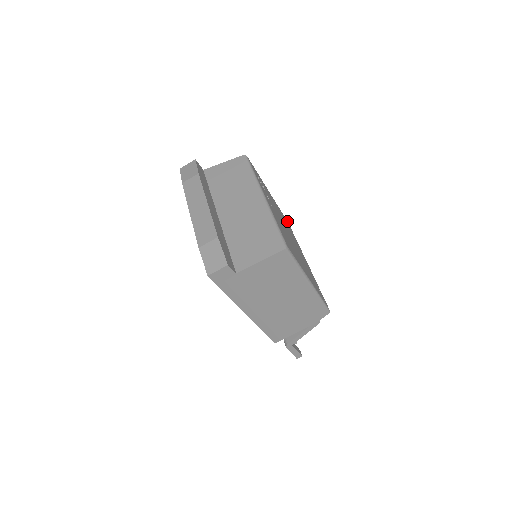
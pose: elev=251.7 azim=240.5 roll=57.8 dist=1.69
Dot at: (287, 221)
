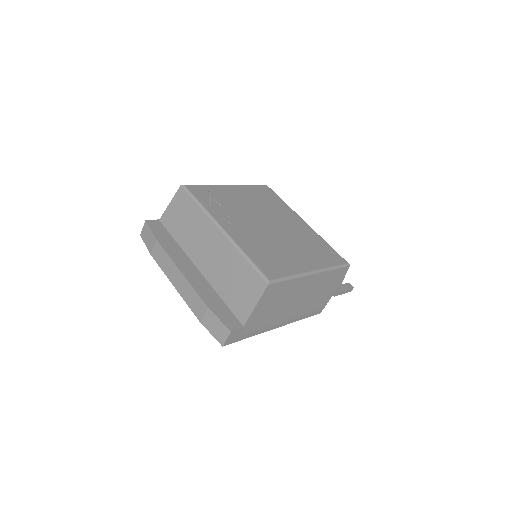
Dot at: (264, 186)
